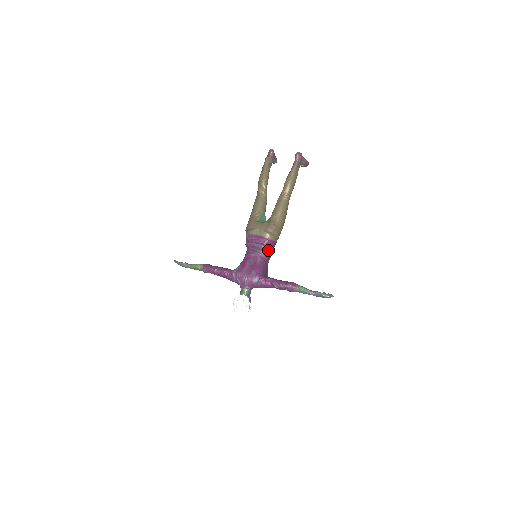
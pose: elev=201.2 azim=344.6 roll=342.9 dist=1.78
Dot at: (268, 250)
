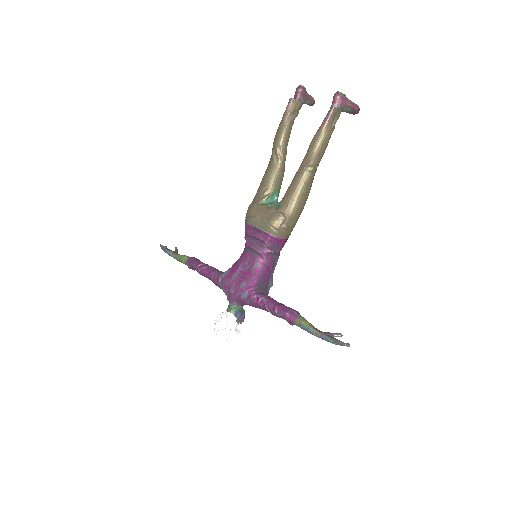
Dot at: (271, 251)
